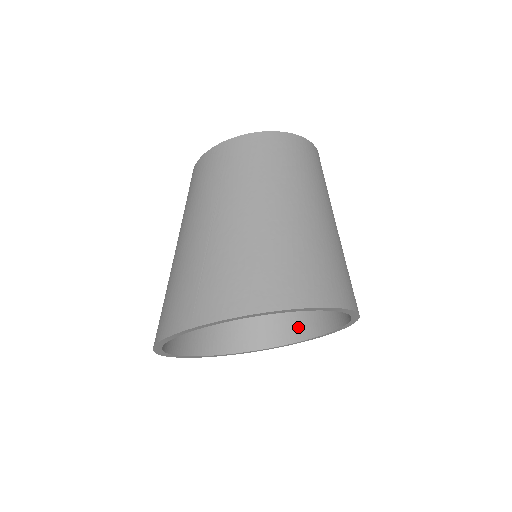
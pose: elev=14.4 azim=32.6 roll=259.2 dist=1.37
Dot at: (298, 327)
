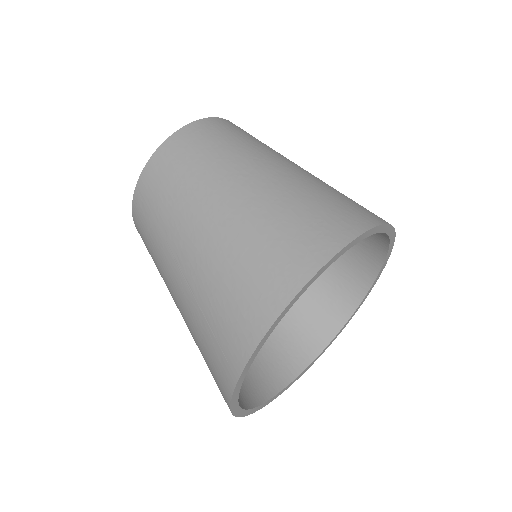
Dot at: (356, 278)
